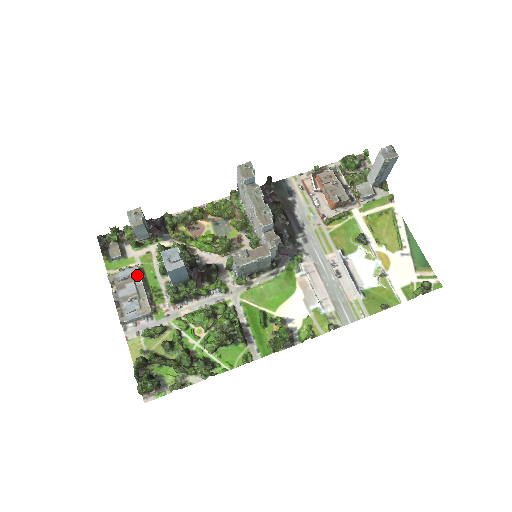
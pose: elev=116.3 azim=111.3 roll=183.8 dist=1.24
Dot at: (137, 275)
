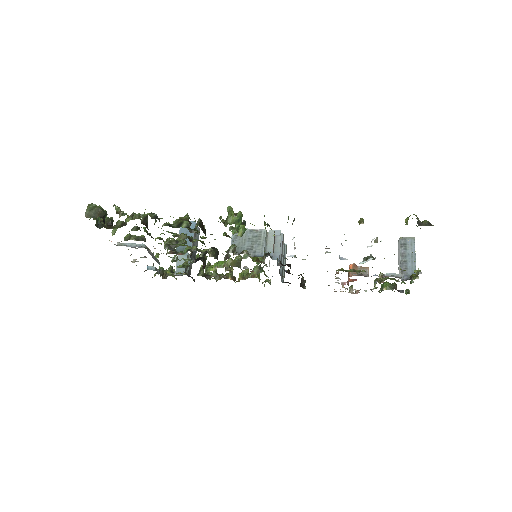
Dot at: occluded
